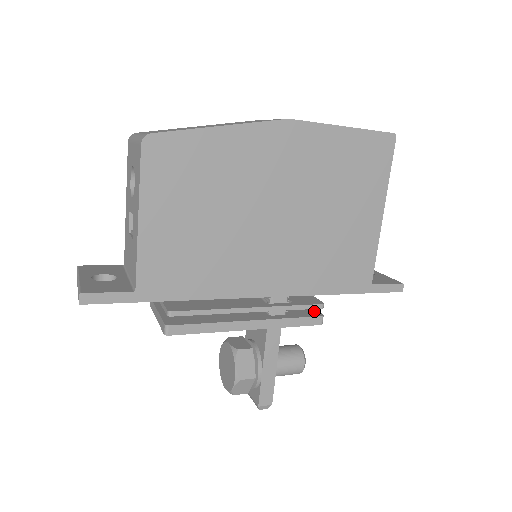
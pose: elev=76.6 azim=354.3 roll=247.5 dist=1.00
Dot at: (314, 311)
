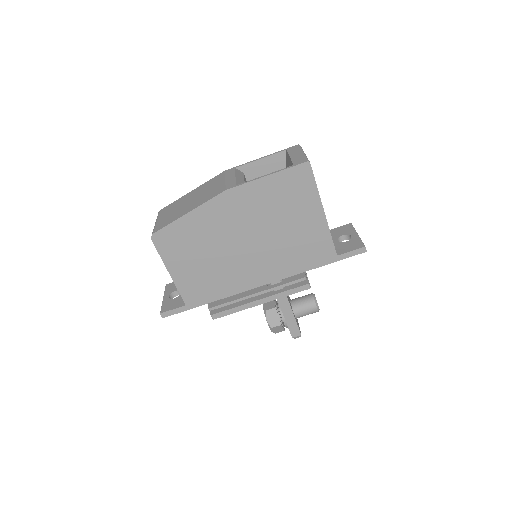
Dot at: (305, 280)
